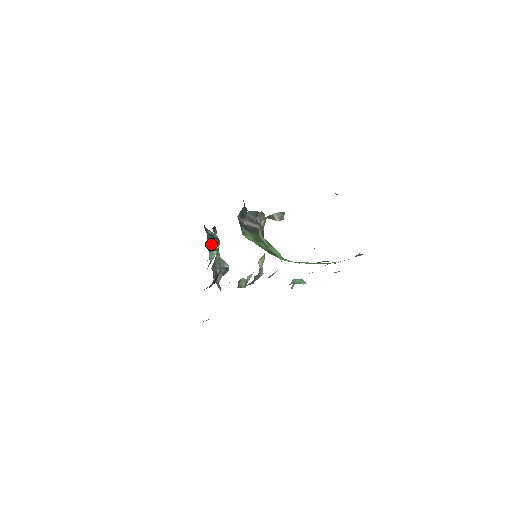
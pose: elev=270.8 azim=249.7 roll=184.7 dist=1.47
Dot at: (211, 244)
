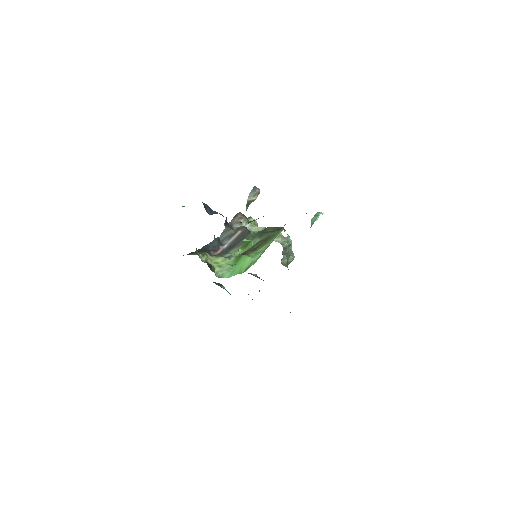
Dot at: (221, 287)
